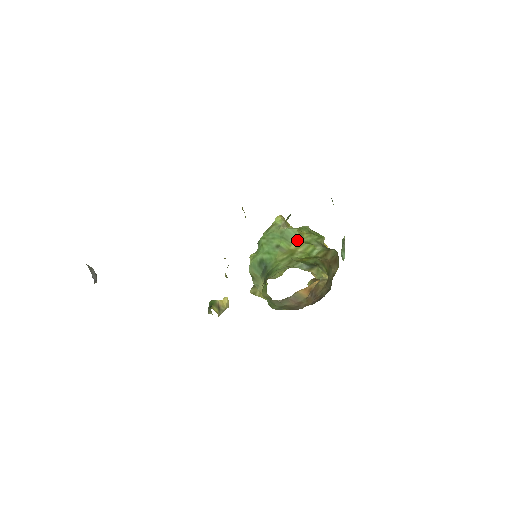
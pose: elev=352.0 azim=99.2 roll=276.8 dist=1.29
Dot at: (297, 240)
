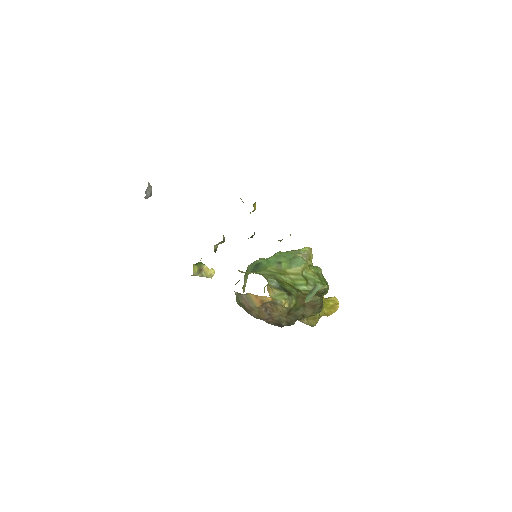
Dot at: (297, 268)
